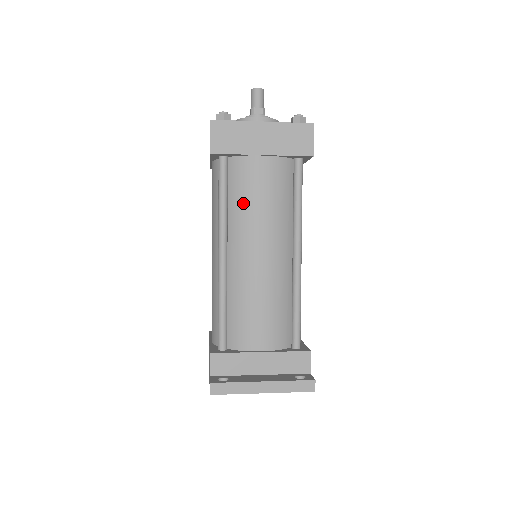
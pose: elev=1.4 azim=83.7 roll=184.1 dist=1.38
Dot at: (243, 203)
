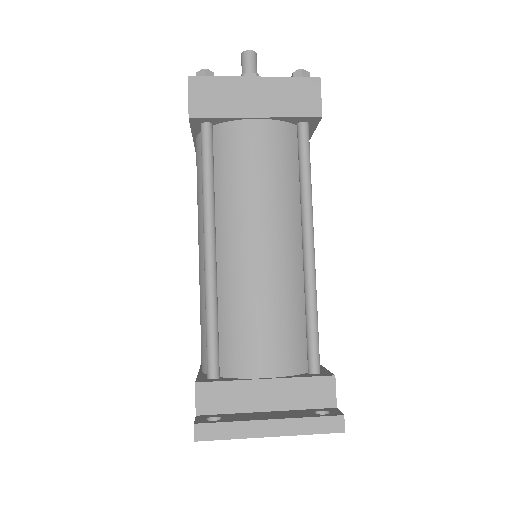
Dot at: (234, 180)
